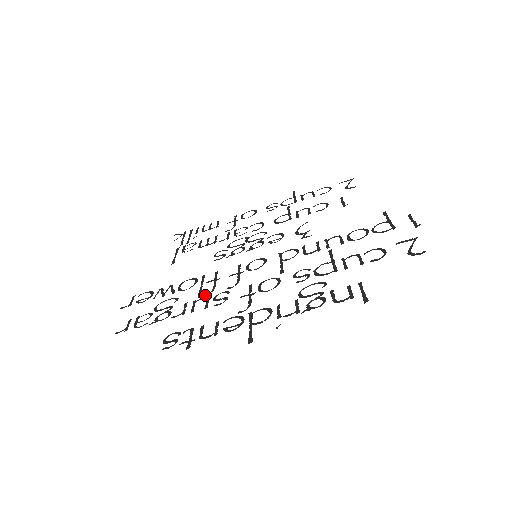
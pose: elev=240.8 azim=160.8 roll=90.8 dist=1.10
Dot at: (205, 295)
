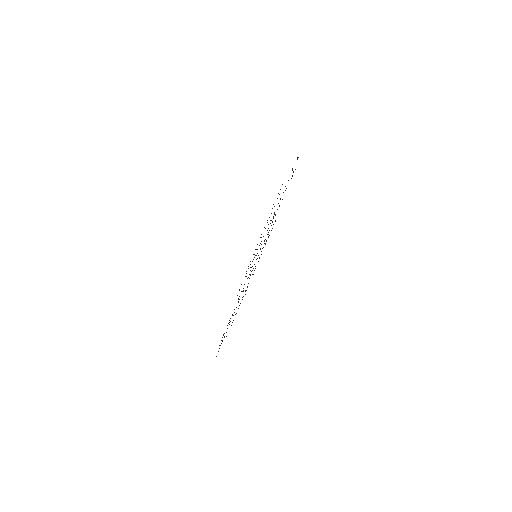
Dot at: (239, 299)
